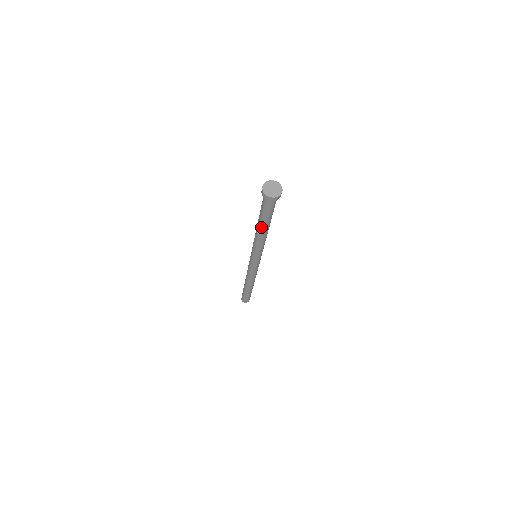
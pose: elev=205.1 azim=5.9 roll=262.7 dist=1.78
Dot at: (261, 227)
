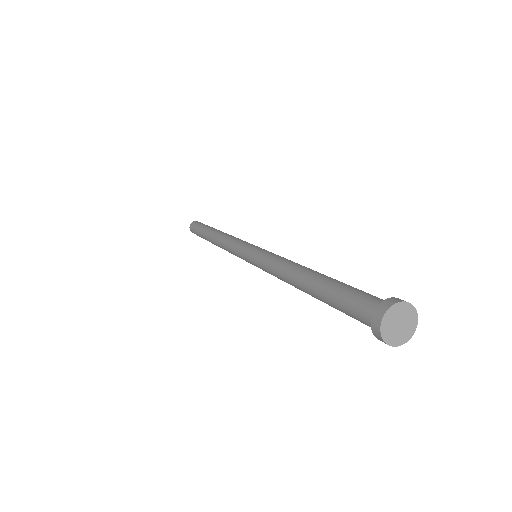
Dot at: (309, 293)
